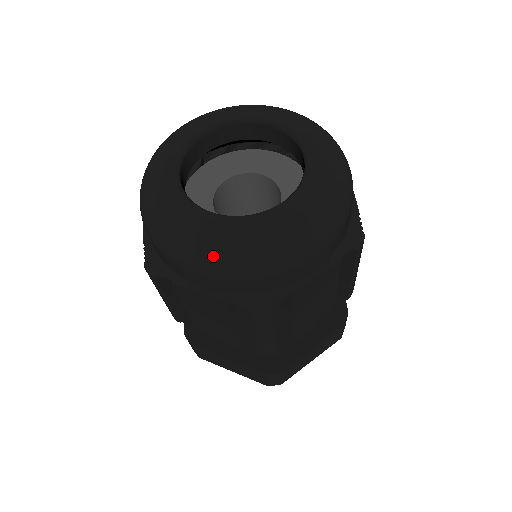
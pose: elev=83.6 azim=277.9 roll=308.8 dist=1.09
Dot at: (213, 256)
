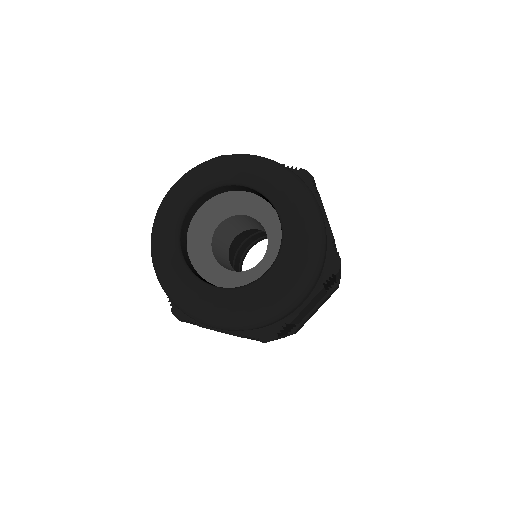
Dot at: (159, 275)
